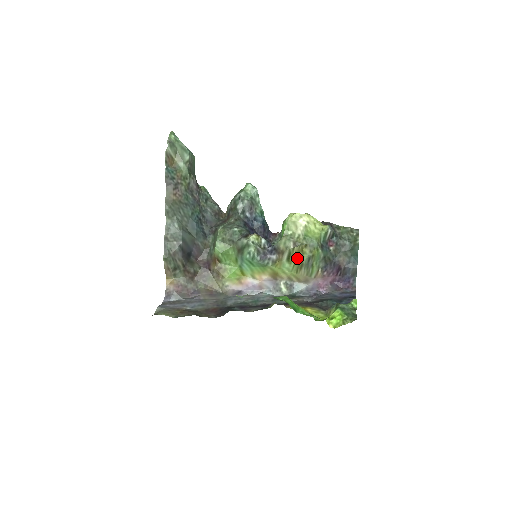
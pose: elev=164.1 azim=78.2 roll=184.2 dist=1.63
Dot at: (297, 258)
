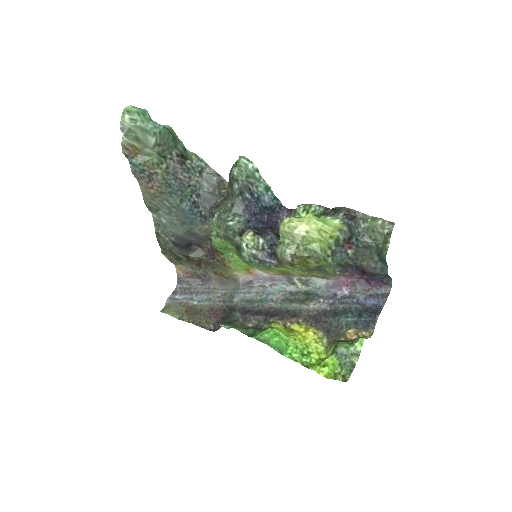
Dot at: (302, 266)
